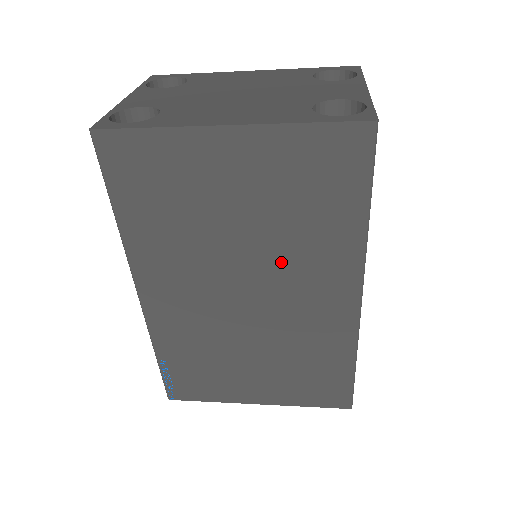
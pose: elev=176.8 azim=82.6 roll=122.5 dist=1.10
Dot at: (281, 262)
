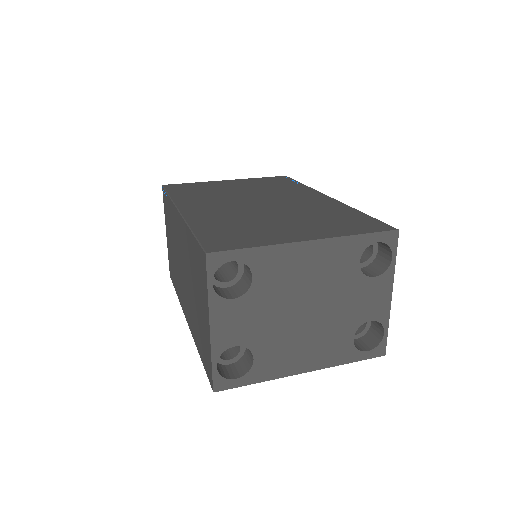
Dot at: occluded
